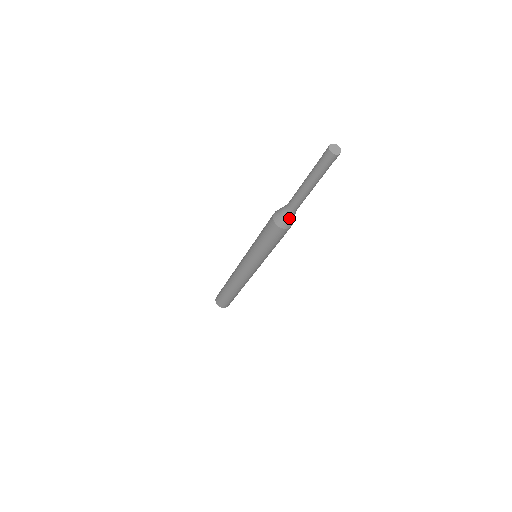
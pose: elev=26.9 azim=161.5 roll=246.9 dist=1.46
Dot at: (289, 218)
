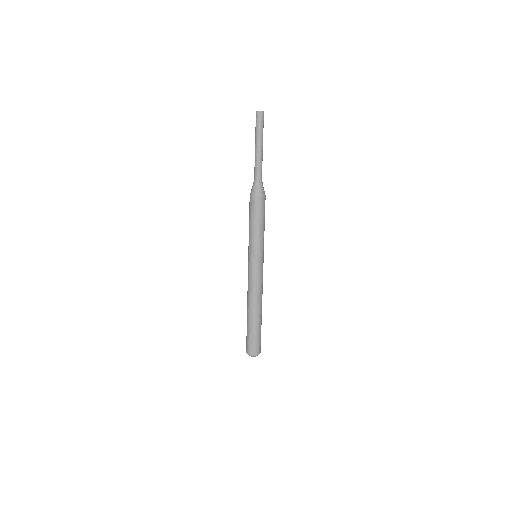
Dot at: (262, 186)
